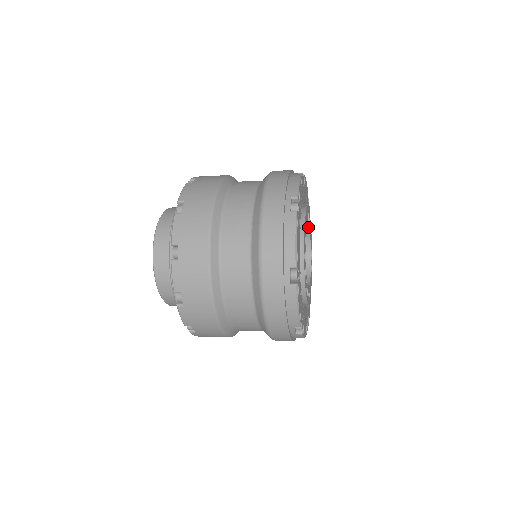
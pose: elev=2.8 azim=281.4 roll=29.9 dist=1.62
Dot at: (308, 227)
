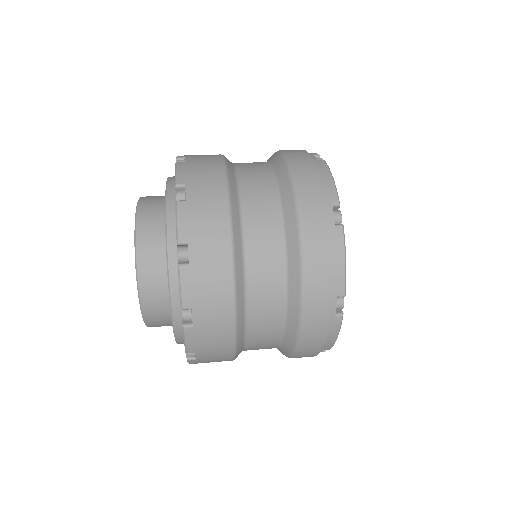
Dot at: occluded
